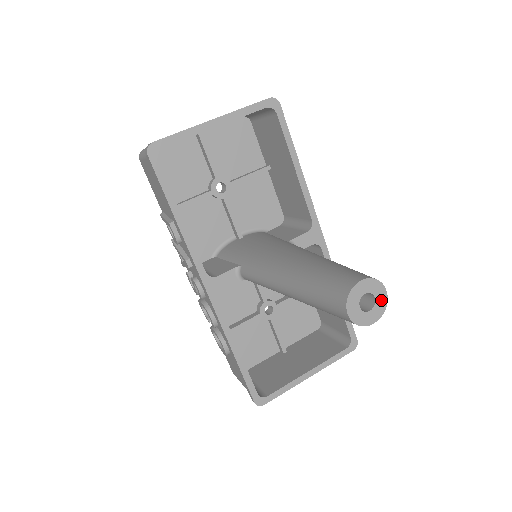
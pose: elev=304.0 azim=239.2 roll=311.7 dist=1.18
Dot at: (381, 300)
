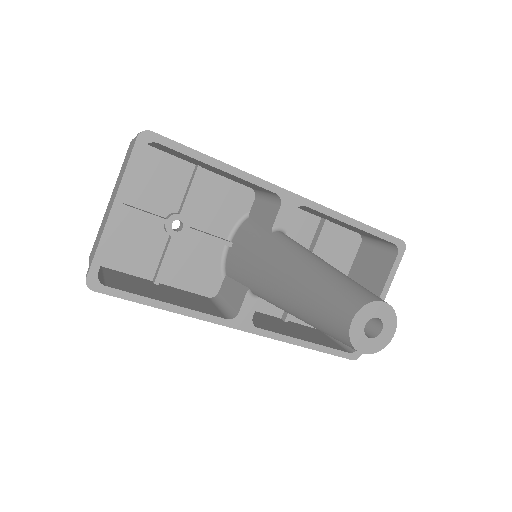
Dot at: (385, 313)
